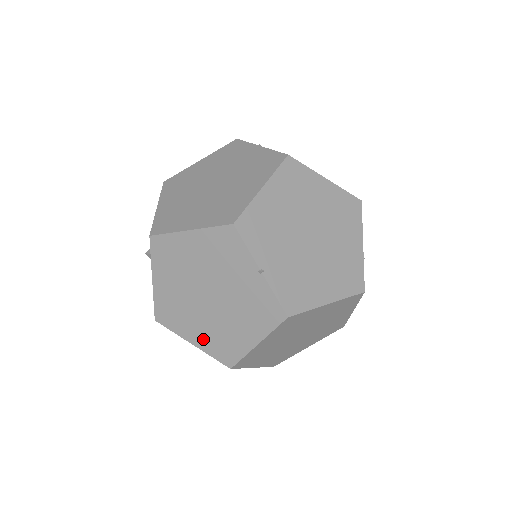
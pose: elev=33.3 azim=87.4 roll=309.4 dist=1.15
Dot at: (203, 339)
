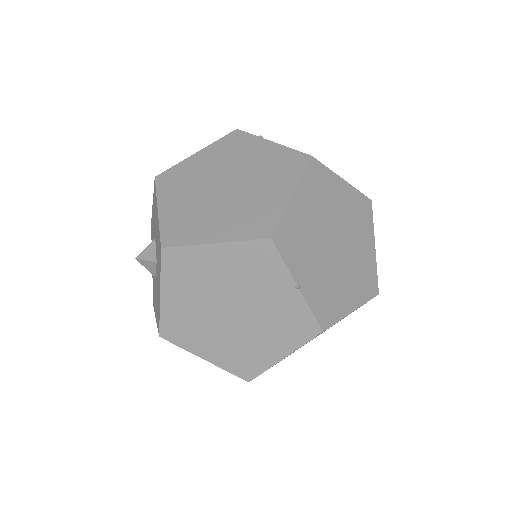
Dot at: (219, 354)
